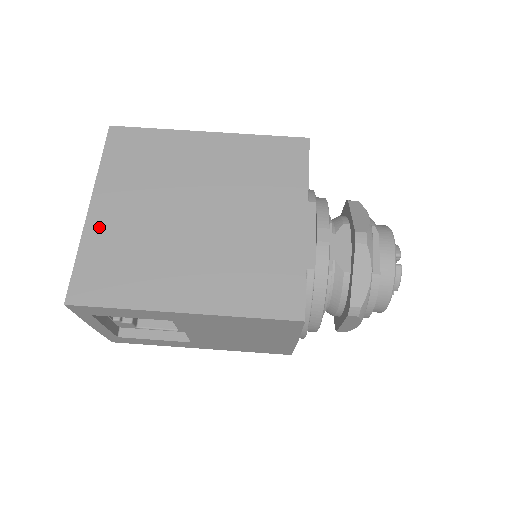
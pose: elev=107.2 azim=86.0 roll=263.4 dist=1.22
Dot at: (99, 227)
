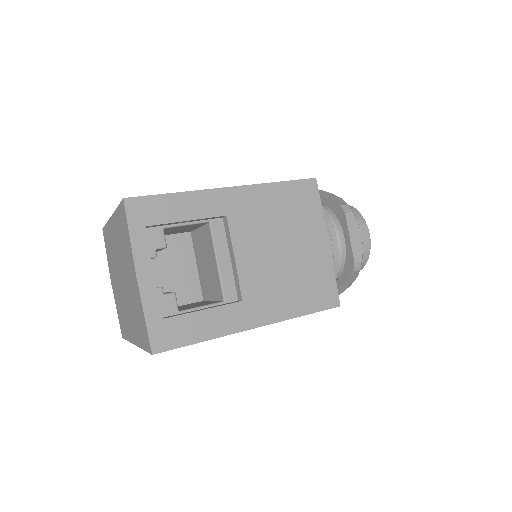
Dot at: occluded
